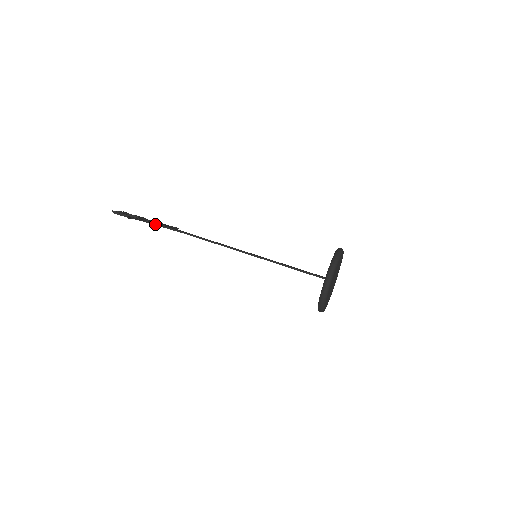
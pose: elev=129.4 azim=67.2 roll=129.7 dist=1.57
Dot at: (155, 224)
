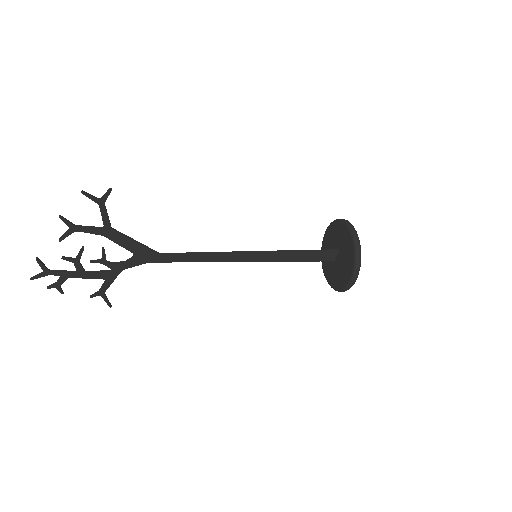
Dot at: (123, 234)
